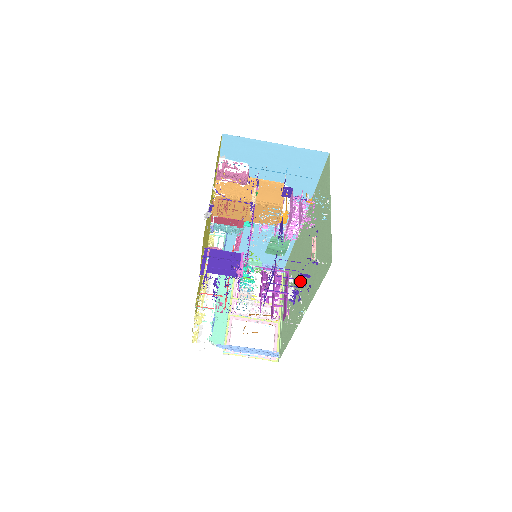
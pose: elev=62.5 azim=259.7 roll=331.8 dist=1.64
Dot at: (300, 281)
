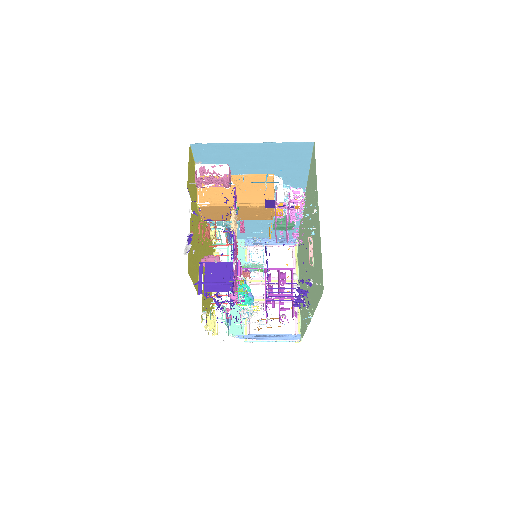
Dot at: (306, 274)
